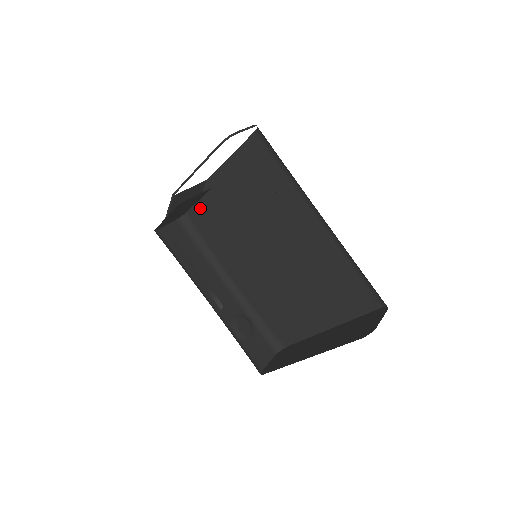
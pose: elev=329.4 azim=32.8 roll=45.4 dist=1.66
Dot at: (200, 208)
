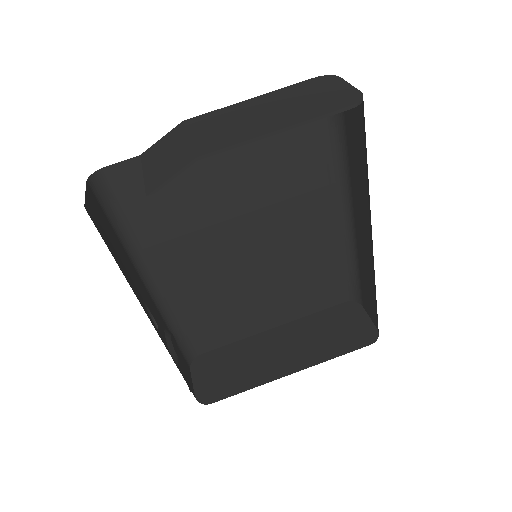
Dot at: occluded
